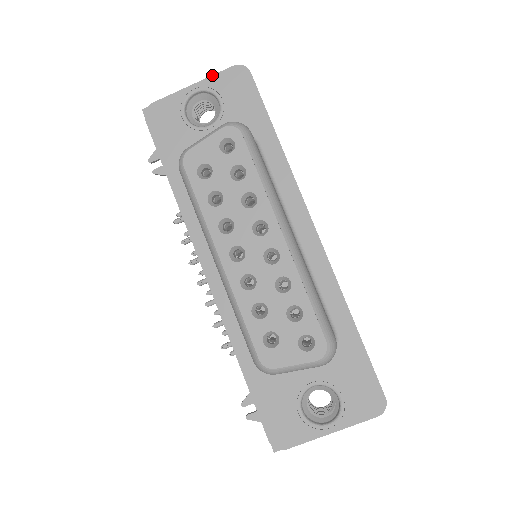
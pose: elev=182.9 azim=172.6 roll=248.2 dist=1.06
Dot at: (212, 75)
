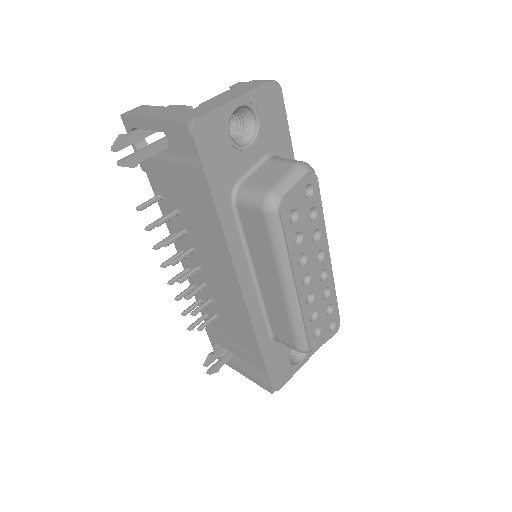
Dot at: (254, 89)
